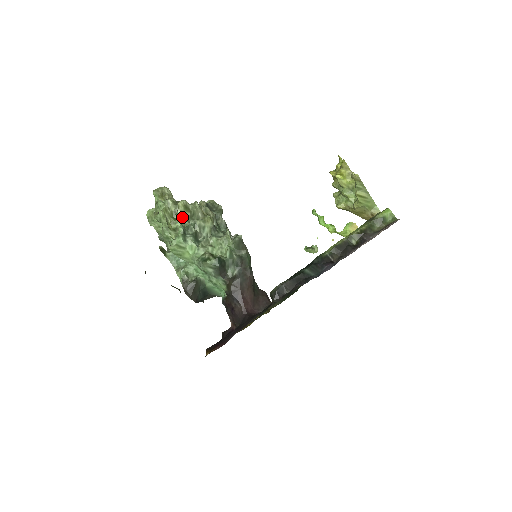
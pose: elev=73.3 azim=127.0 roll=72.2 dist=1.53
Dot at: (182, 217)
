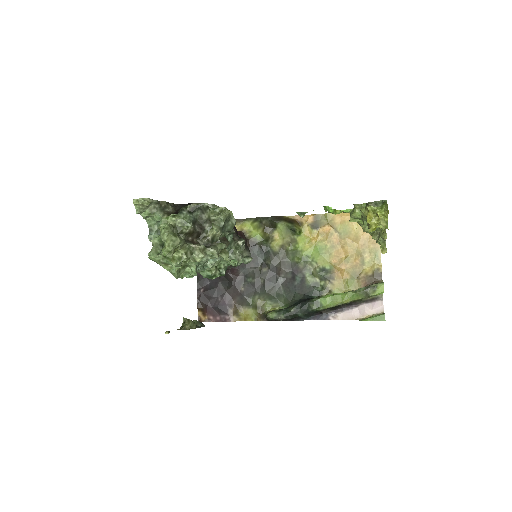
Dot at: occluded
